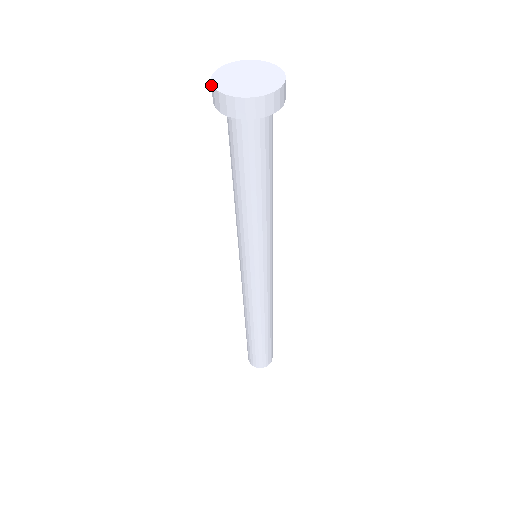
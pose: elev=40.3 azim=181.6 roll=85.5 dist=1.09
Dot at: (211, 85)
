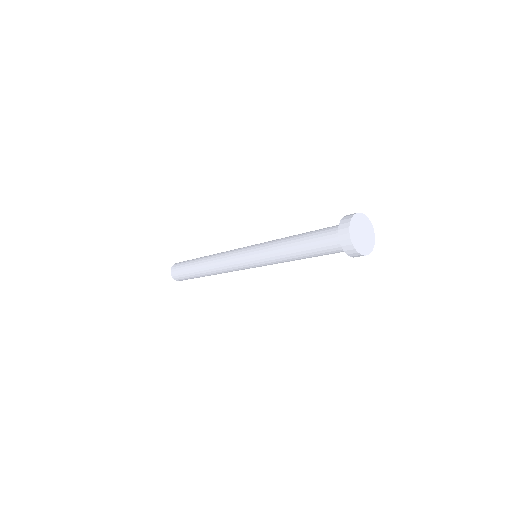
Dot at: (348, 234)
